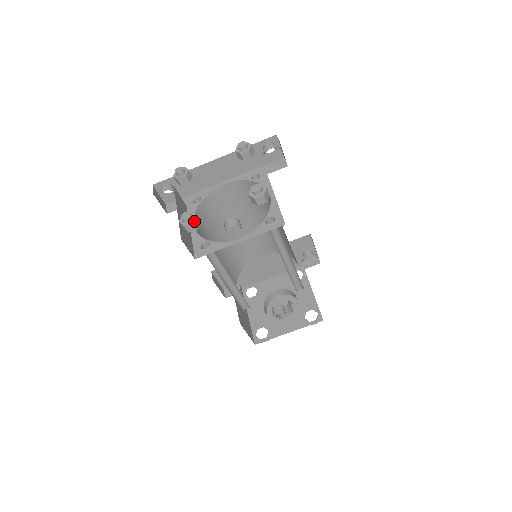
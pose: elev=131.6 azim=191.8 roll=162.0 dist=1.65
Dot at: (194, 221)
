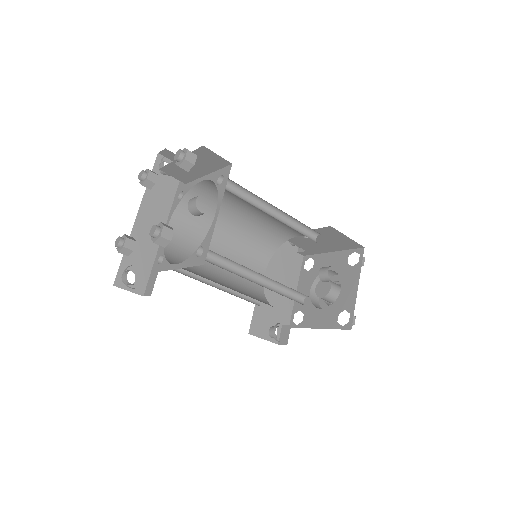
Dot at: (163, 225)
